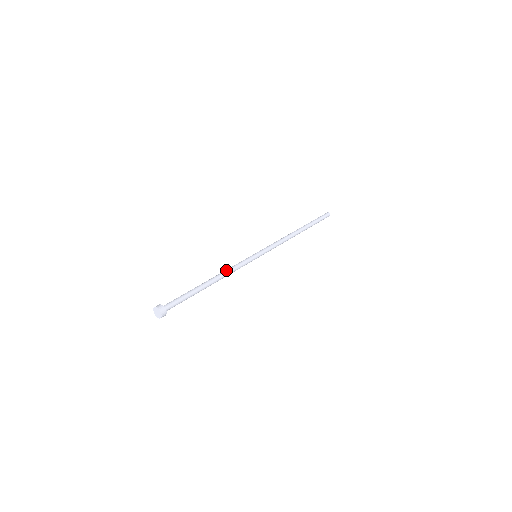
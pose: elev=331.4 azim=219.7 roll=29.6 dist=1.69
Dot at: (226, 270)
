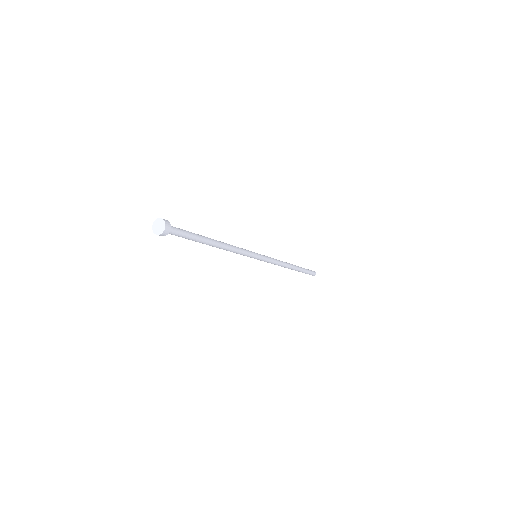
Dot at: occluded
